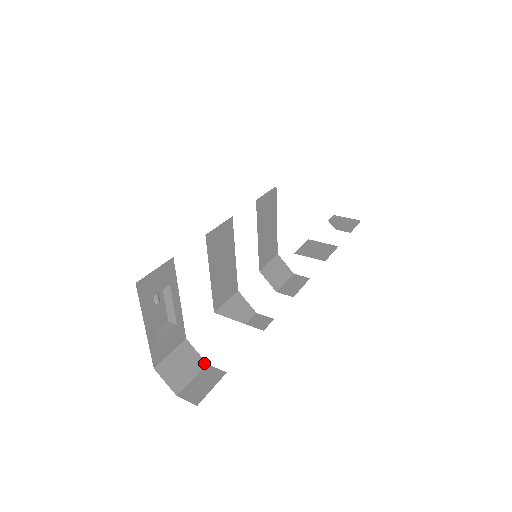
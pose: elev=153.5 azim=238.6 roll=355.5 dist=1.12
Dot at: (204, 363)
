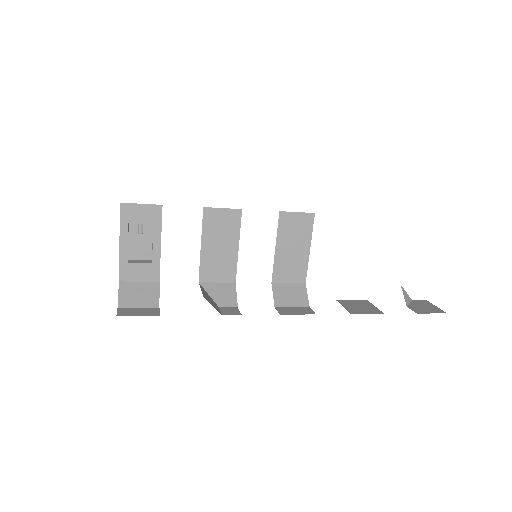
Dot at: (158, 305)
